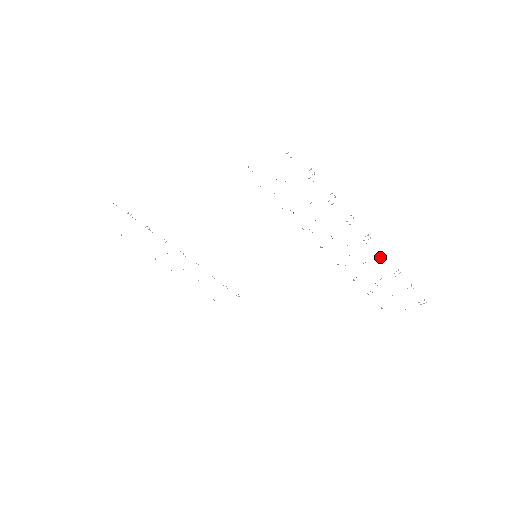
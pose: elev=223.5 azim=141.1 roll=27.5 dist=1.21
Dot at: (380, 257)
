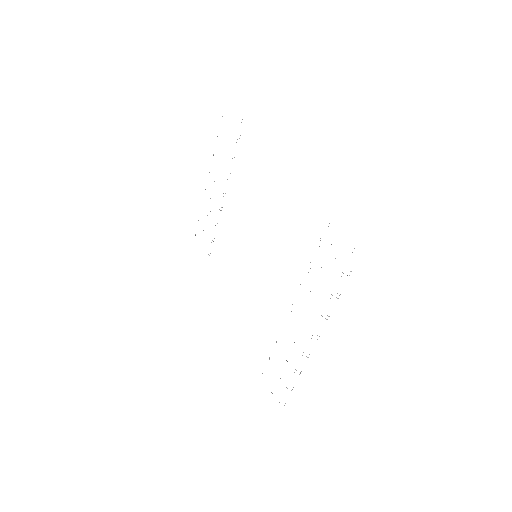
Dot at: occluded
